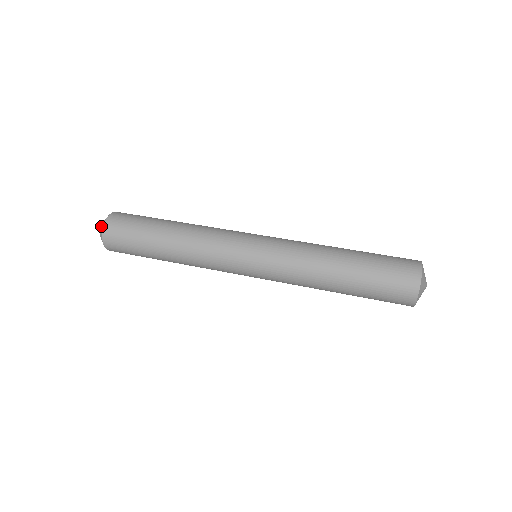
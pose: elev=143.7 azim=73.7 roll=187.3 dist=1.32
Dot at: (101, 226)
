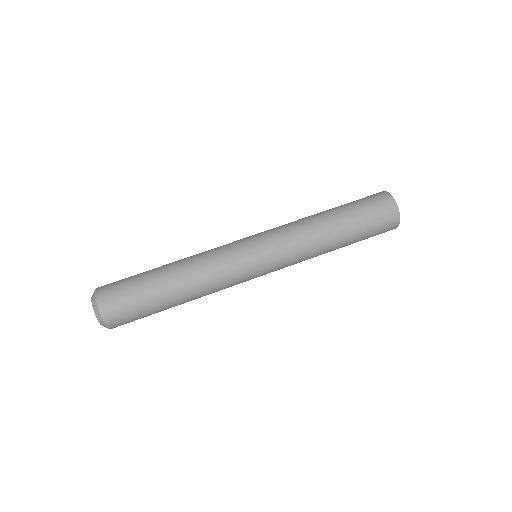
Dot at: (97, 318)
